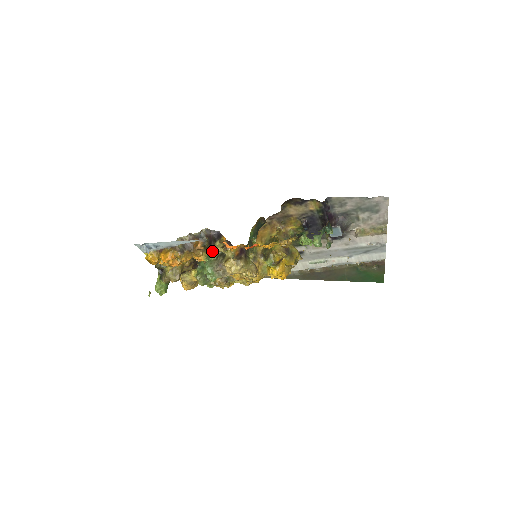
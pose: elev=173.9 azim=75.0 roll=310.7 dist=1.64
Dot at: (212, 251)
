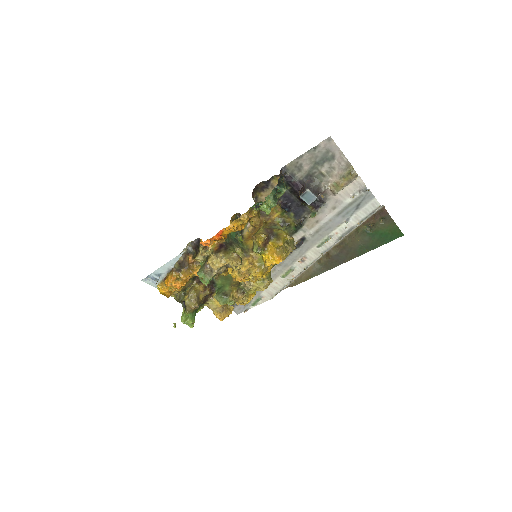
Dot at: (199, 258)
